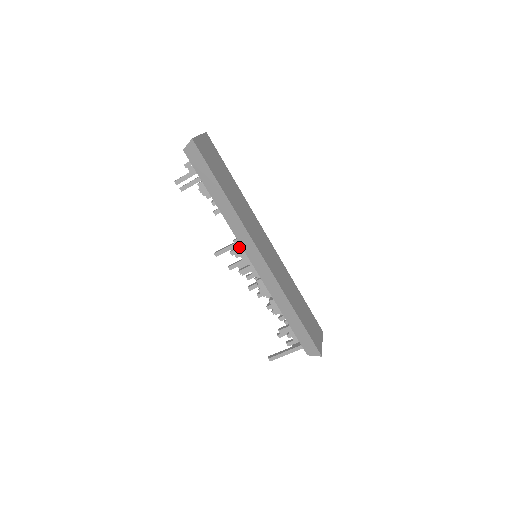
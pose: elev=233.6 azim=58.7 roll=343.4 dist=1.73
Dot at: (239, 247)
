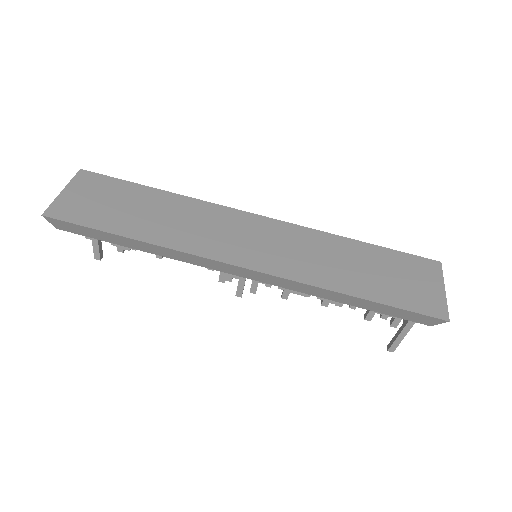
Dot at: occluded
